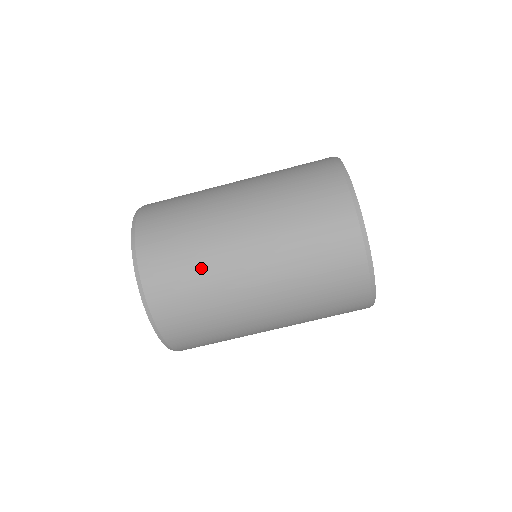
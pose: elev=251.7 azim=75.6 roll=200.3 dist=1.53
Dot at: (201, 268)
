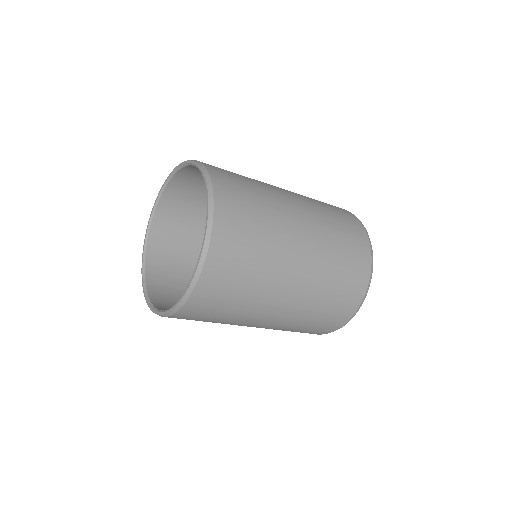
Dot at: (261, 263)
